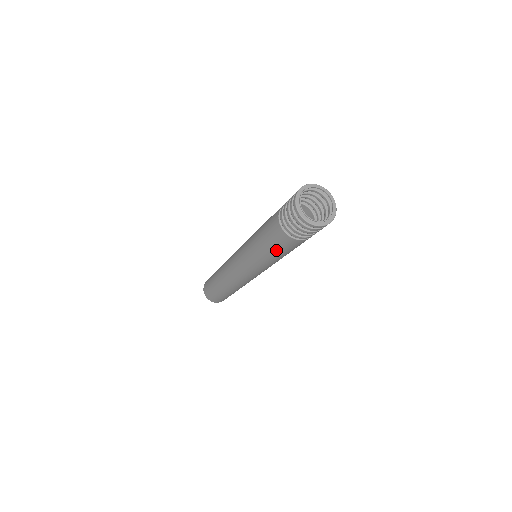
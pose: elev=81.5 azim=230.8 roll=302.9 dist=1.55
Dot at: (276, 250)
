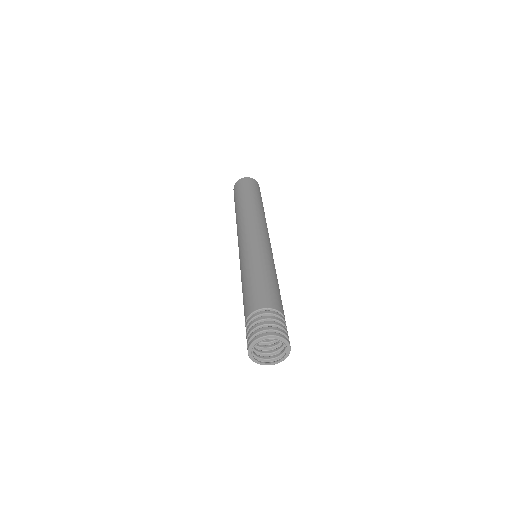
Dot at: occluded
